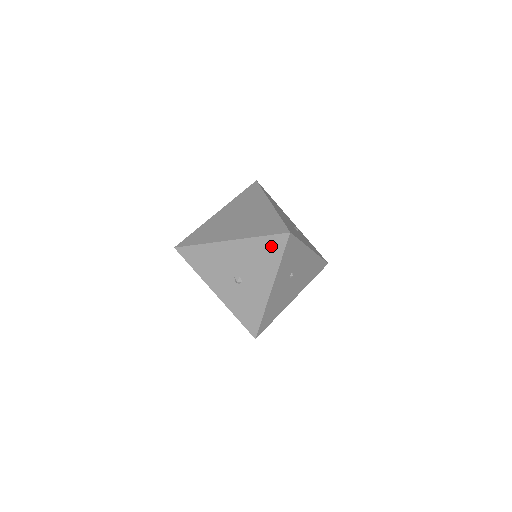
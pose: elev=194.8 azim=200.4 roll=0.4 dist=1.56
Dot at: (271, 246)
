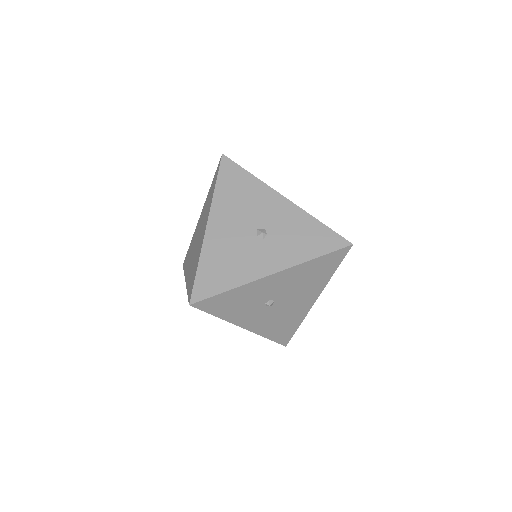
Dot at: (231, 178)
